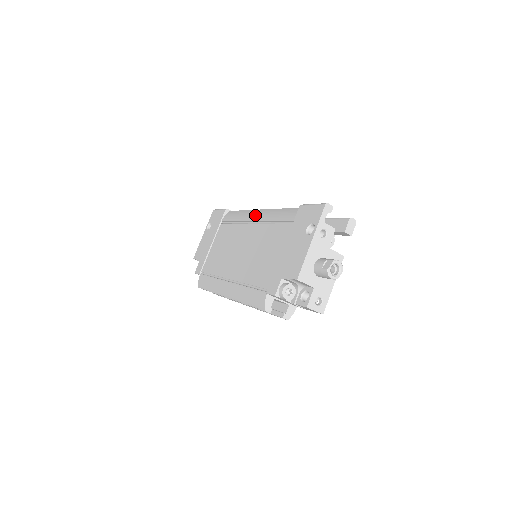
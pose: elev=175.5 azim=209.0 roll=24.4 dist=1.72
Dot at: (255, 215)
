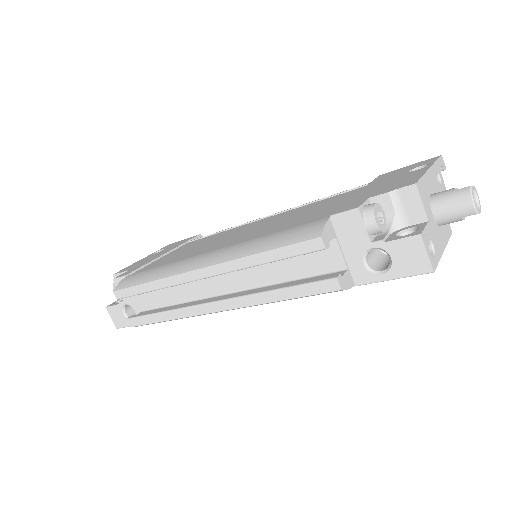
Dot at: occluded
